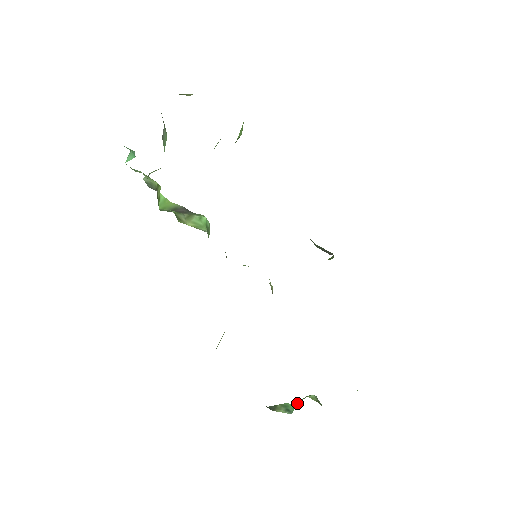
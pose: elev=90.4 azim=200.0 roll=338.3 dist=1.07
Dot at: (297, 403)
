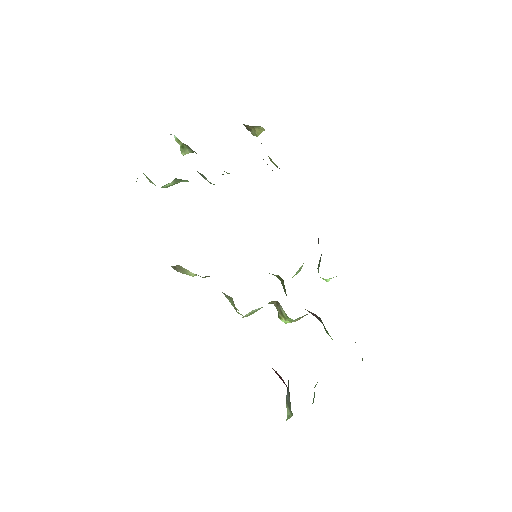
Dot at: occluded
